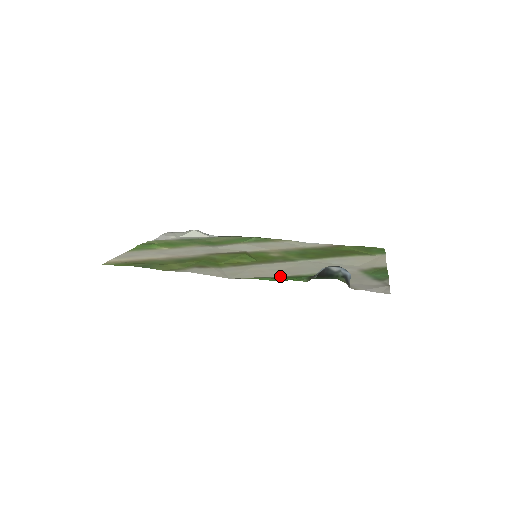
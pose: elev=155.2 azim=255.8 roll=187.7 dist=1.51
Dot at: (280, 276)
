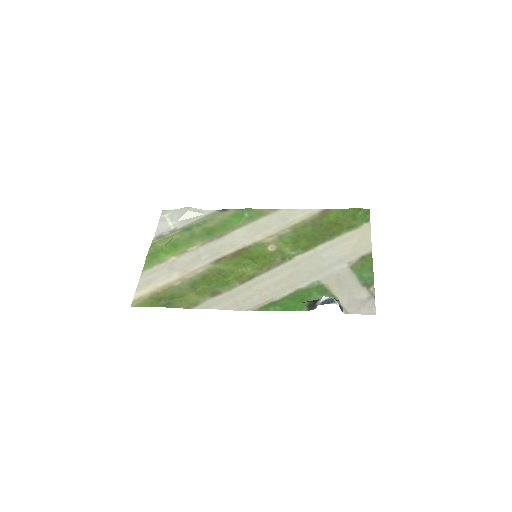
Dot at: (283, 295)
